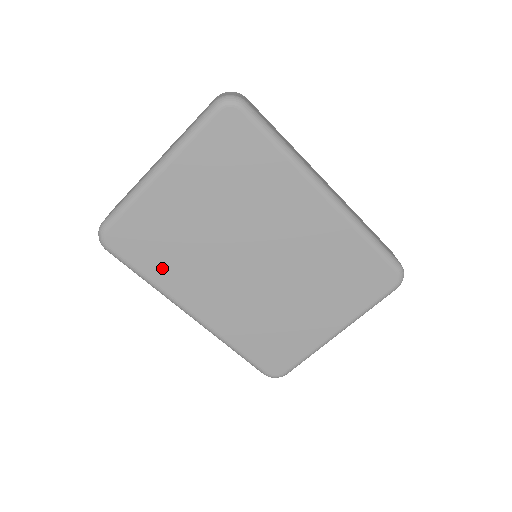
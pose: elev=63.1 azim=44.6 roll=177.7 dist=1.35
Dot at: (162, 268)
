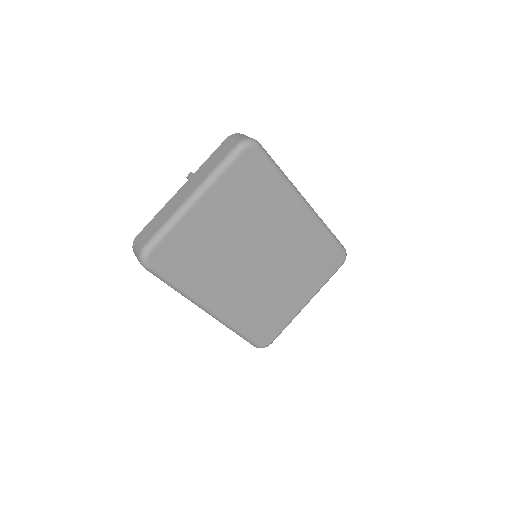
Dot at: (191, 276)
